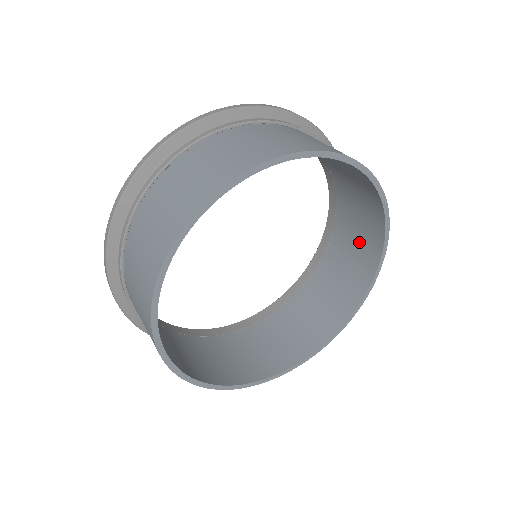
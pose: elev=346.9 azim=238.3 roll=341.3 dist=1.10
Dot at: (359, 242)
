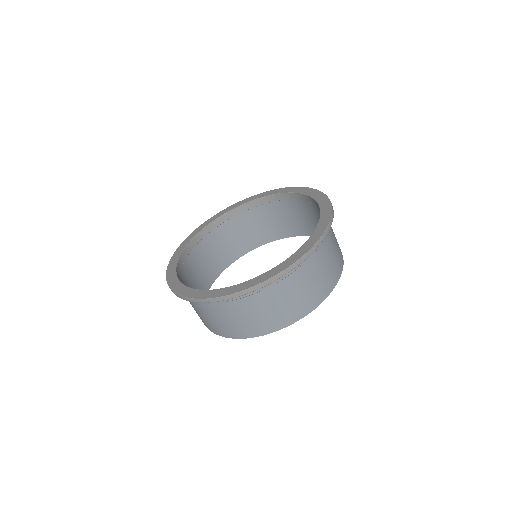
Dot at: (315, 223)
